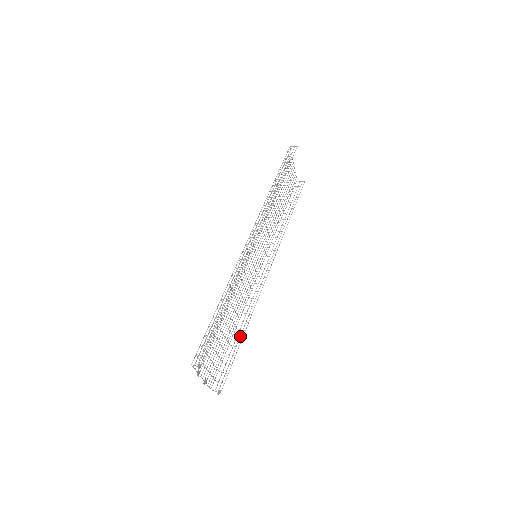
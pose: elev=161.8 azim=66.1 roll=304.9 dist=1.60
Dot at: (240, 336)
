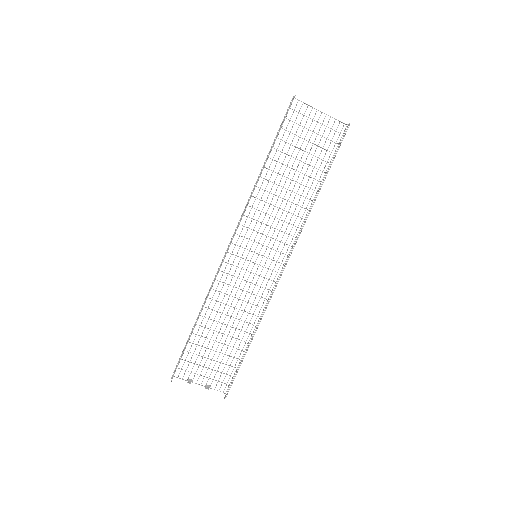
Dot at: (249, 343)
